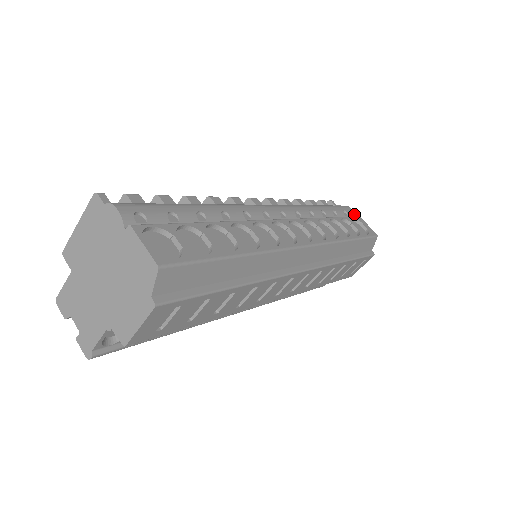
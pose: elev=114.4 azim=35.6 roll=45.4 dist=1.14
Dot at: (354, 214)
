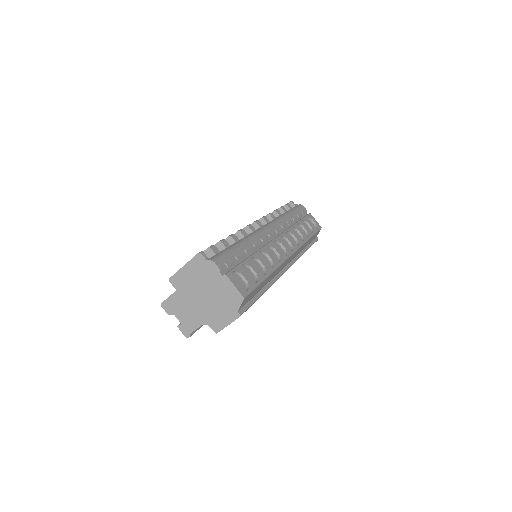
Dot at: (306, 211)
